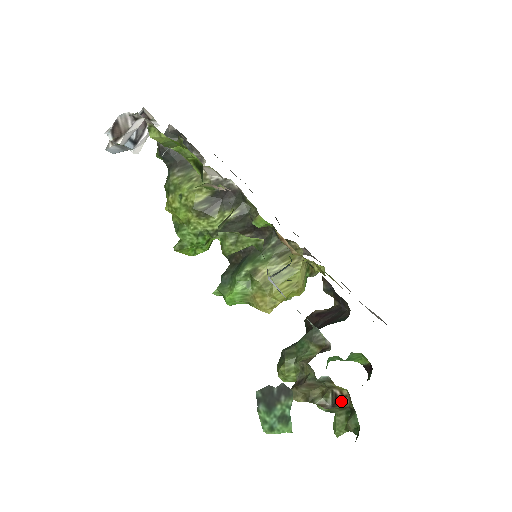
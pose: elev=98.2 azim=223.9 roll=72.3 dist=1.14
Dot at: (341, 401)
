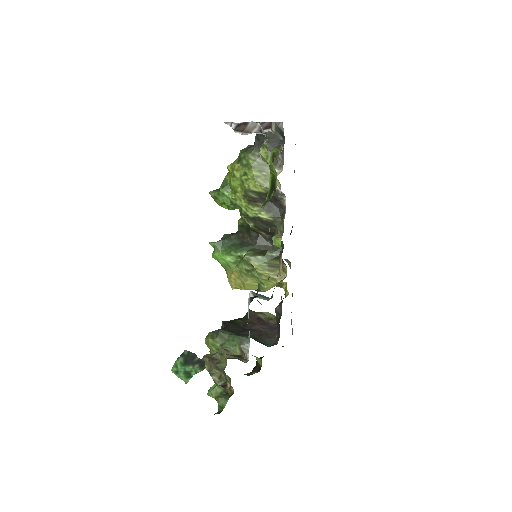
Dot at: (226, 389)
